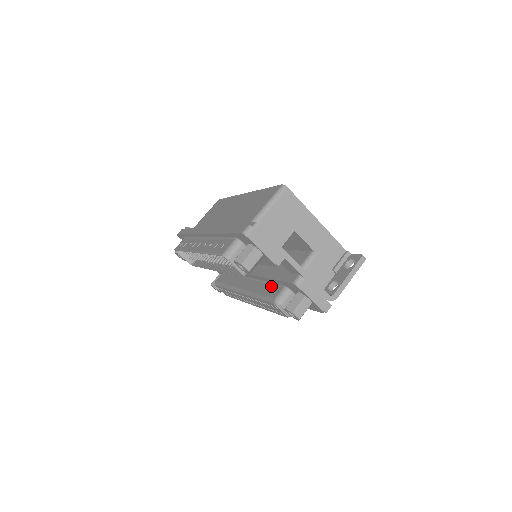
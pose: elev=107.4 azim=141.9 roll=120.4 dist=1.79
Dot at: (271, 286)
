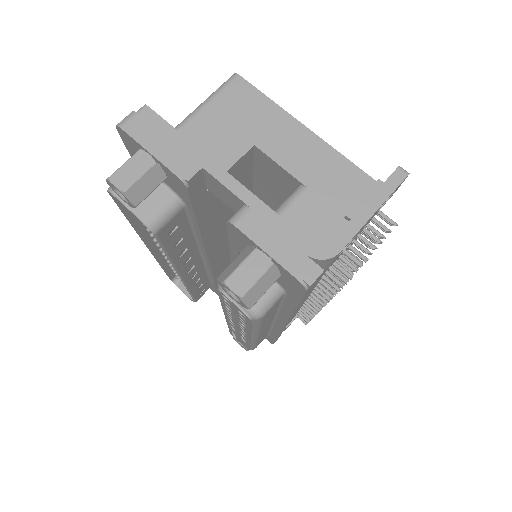
Dot at: occluded
